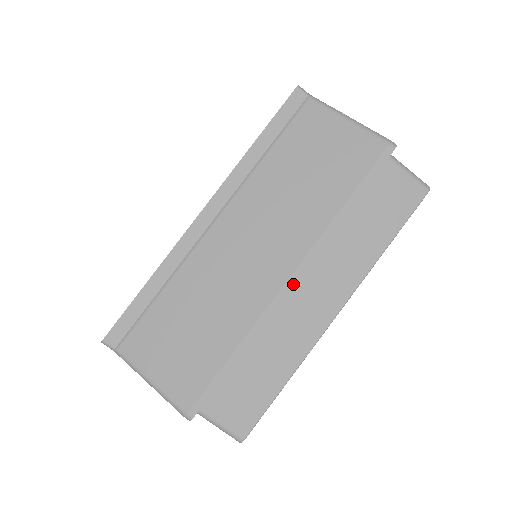
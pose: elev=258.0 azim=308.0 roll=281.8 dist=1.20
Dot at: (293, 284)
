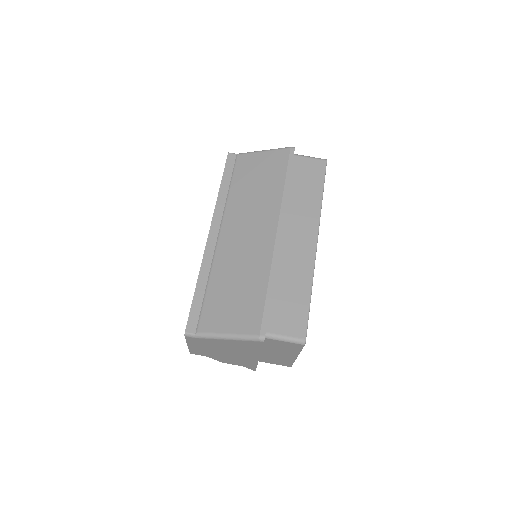
Dot at: (281, 235)
